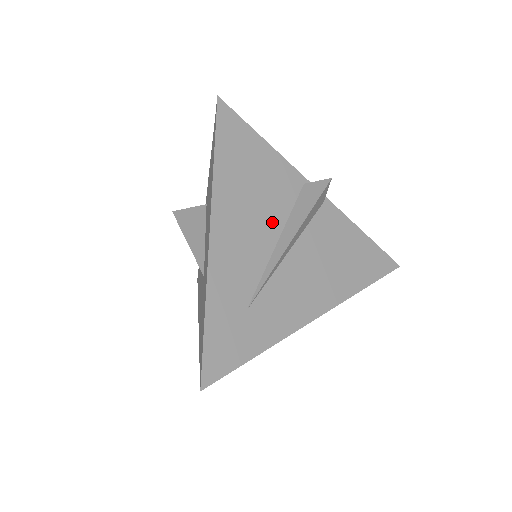
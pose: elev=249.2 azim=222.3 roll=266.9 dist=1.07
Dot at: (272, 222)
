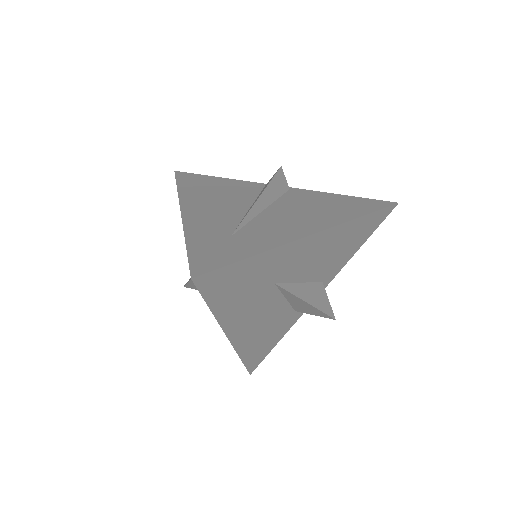
Dot at: (241, 201)
